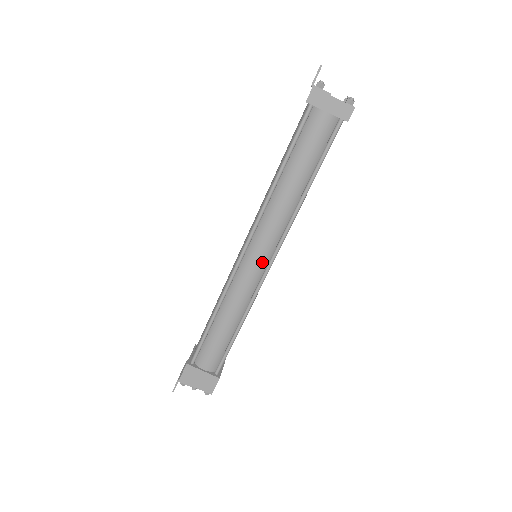
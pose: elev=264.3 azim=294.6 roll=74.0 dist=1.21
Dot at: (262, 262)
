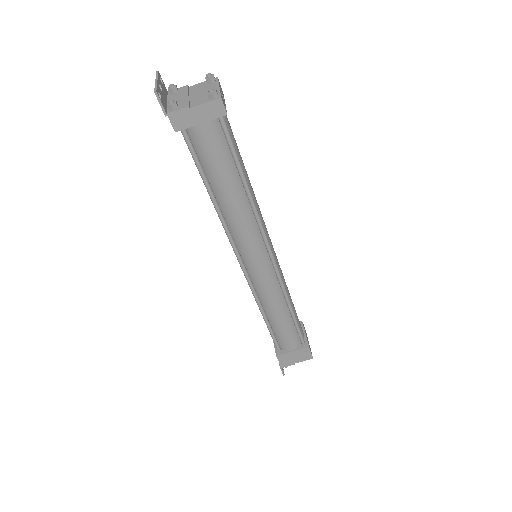
Dot at: (264, 263)
